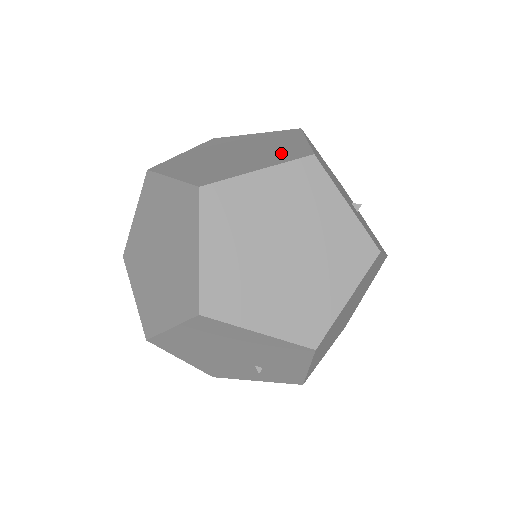
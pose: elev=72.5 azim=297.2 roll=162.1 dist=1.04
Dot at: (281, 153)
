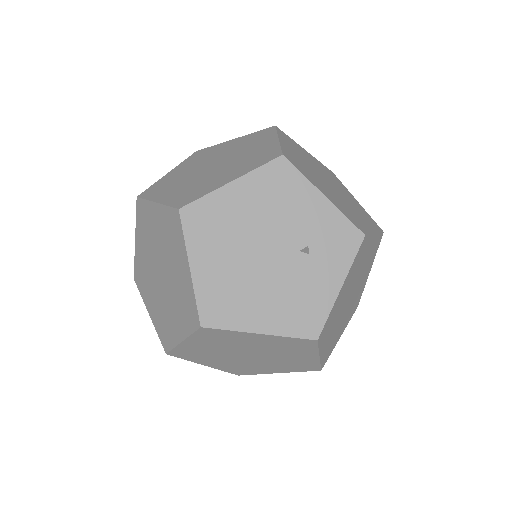
Dot at: occluded
